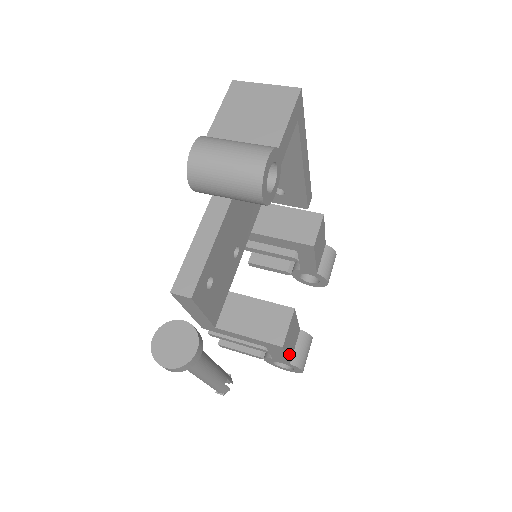
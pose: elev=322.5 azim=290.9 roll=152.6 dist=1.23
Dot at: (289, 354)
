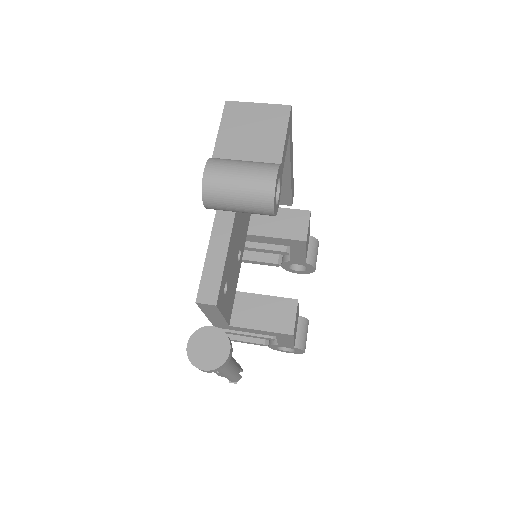
Dot at: (294, 339)
